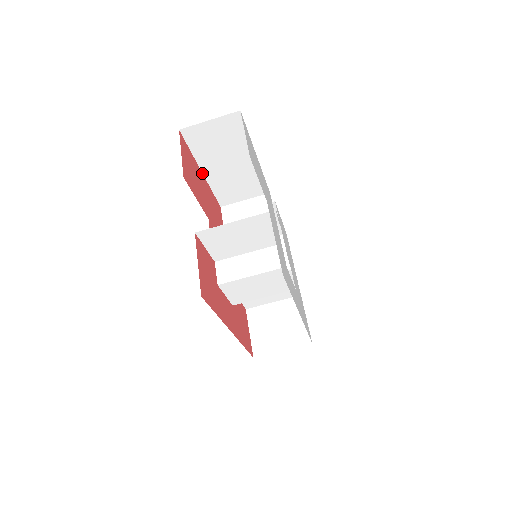
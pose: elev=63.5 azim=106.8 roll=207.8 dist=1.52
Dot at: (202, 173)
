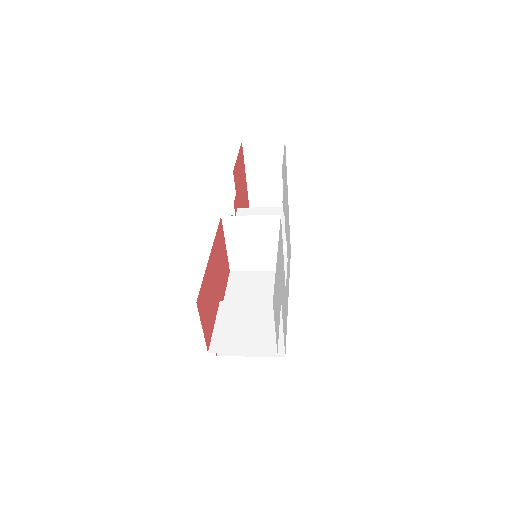
Dot at: (210, 253)
